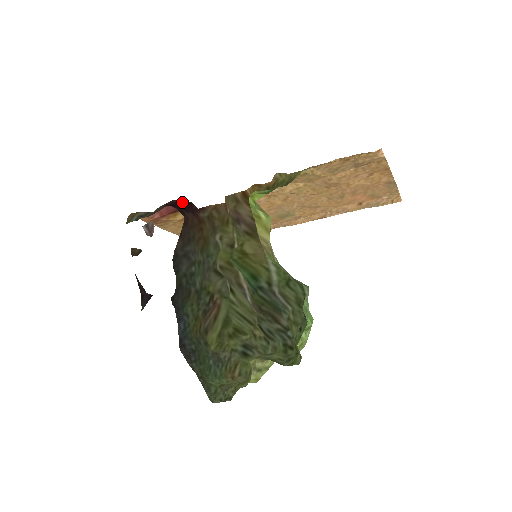
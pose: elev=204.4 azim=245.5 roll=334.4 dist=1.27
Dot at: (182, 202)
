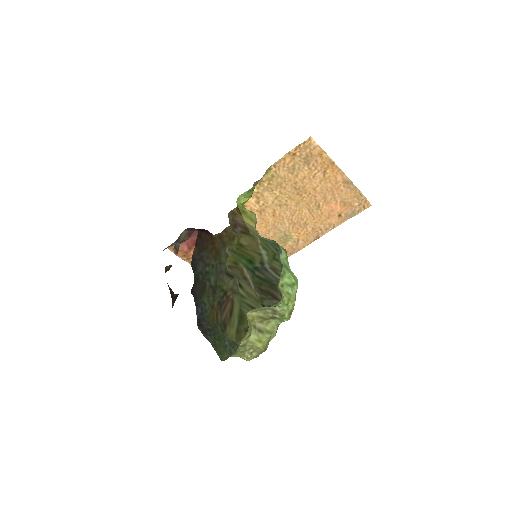
Dot at: (199, 229)
